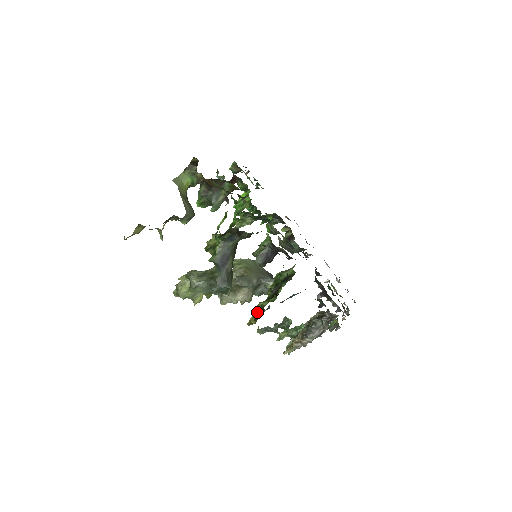
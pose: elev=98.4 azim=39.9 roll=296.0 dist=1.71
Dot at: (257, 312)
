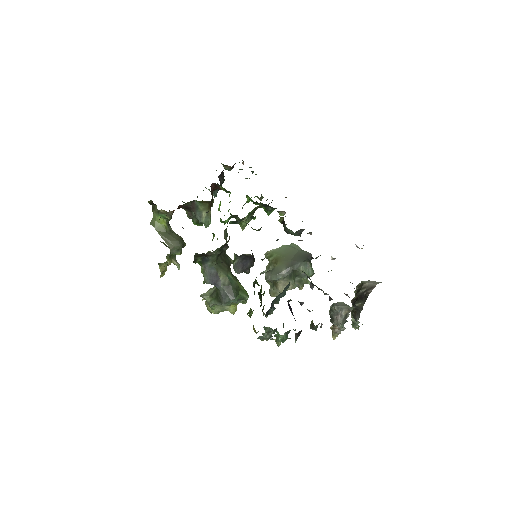
Dot at: occluded
